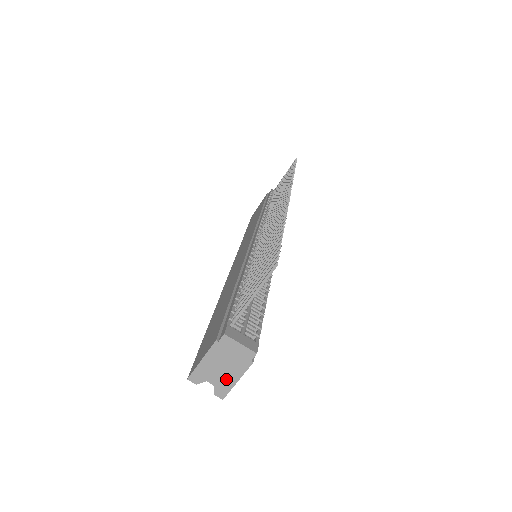
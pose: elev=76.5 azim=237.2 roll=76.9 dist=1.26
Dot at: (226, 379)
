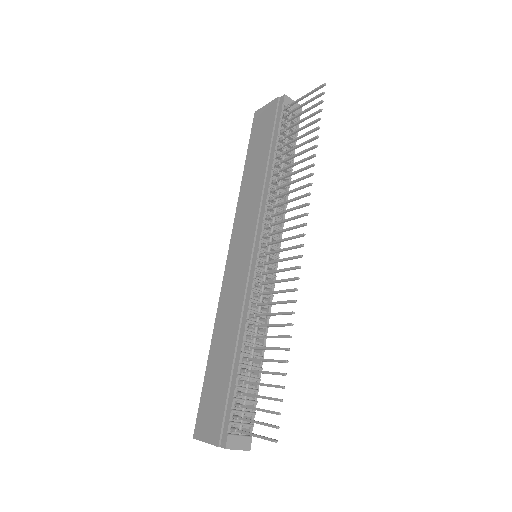
Dot at: occluded
